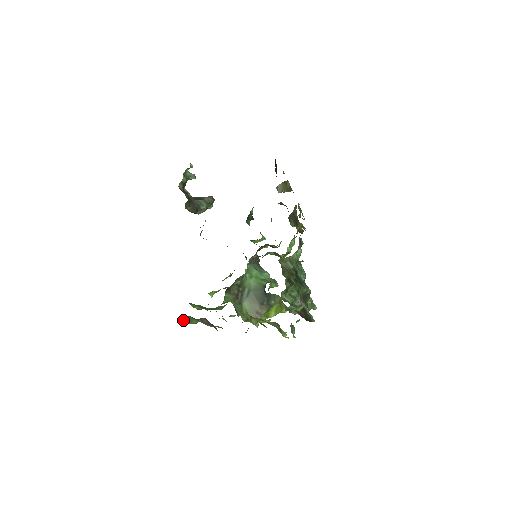
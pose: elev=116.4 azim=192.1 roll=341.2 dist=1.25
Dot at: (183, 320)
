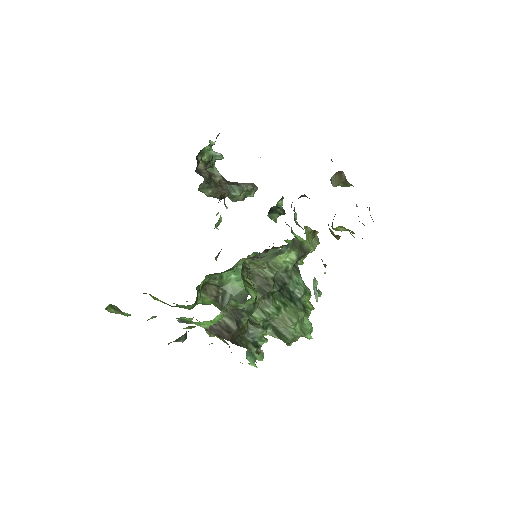
Dot at: (109, 308)
